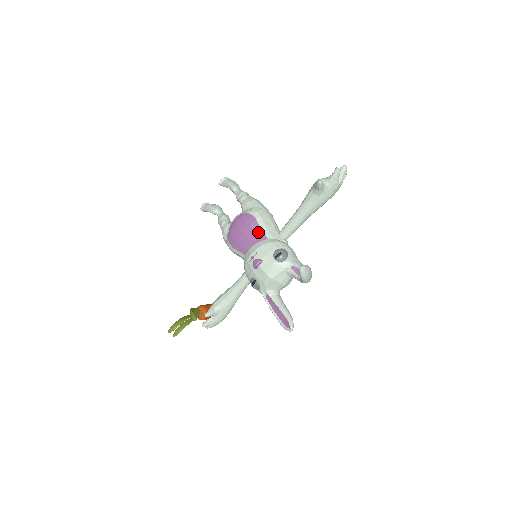
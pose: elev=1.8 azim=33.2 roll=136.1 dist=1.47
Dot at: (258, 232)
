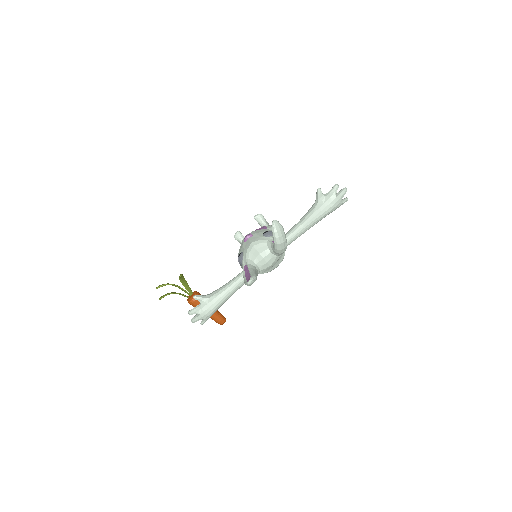
Dot at: occluded
